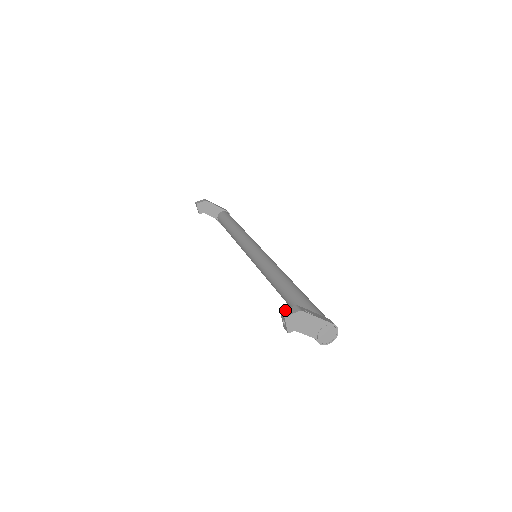
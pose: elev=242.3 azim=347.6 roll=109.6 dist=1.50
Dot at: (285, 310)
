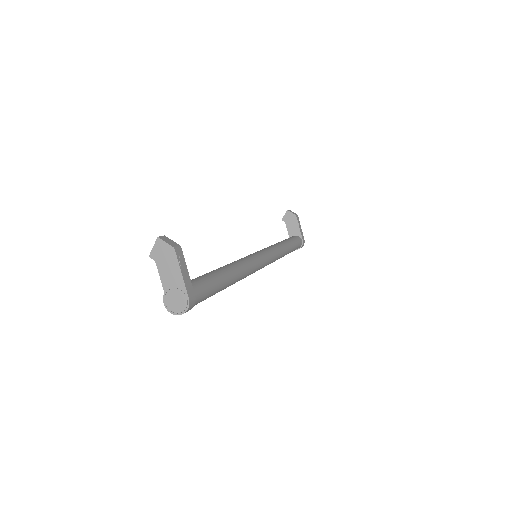
Dot at: (168, 238)
